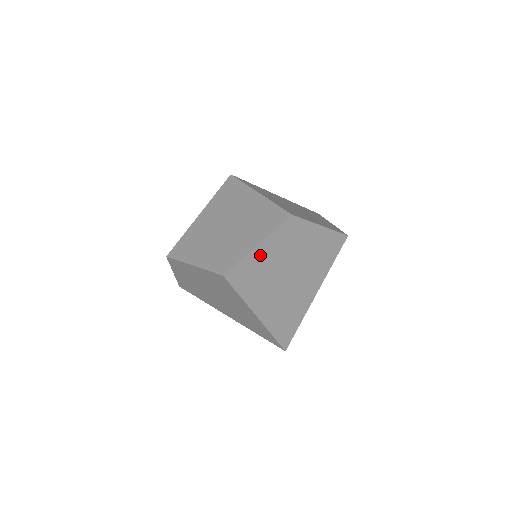
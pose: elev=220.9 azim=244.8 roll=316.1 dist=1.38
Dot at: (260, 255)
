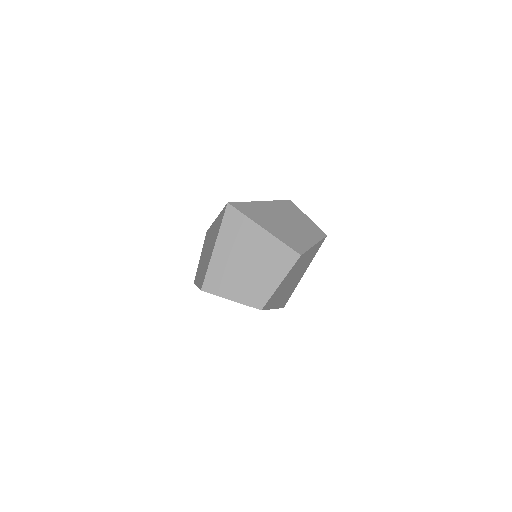
Dot at: (281, 286)
